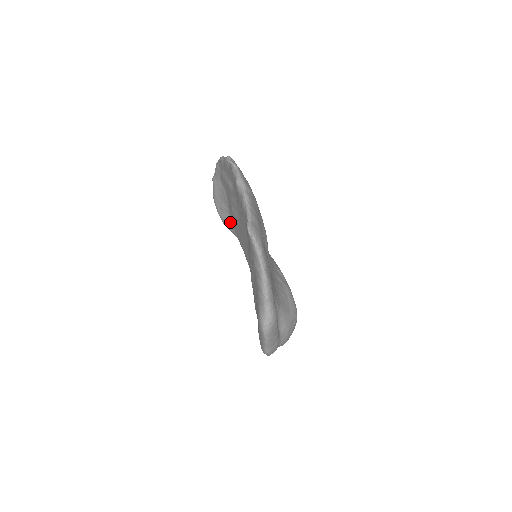
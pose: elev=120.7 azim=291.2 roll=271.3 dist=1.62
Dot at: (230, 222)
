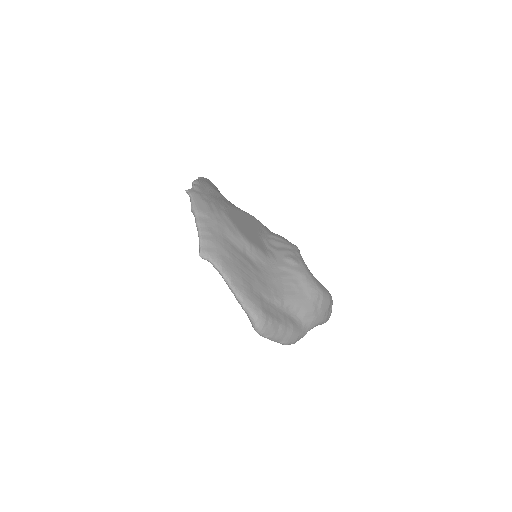
Dot at: occluded
